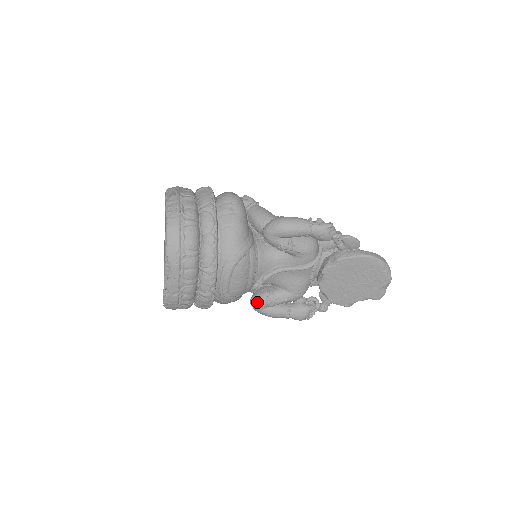
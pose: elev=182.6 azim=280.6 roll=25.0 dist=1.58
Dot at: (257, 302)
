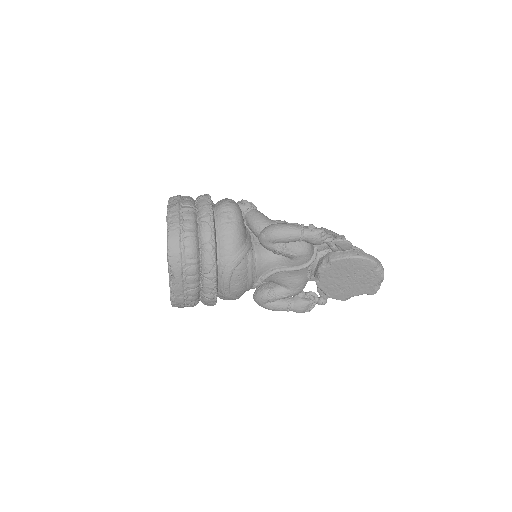
Dot at: (259, 298)
